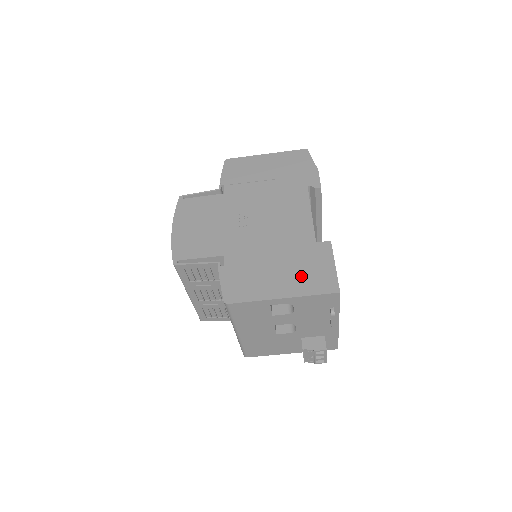
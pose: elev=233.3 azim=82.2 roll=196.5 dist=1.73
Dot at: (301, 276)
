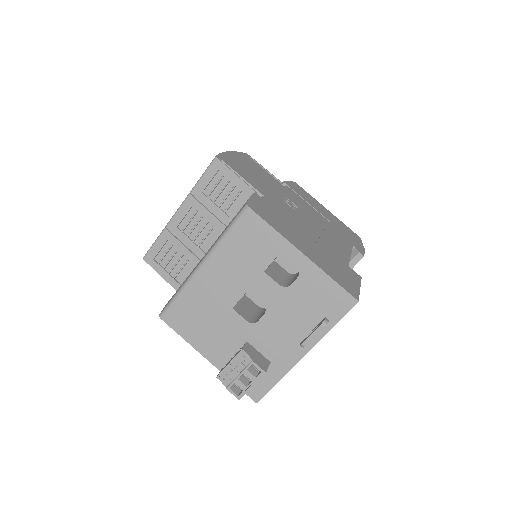
Dot at: (327, 262)
